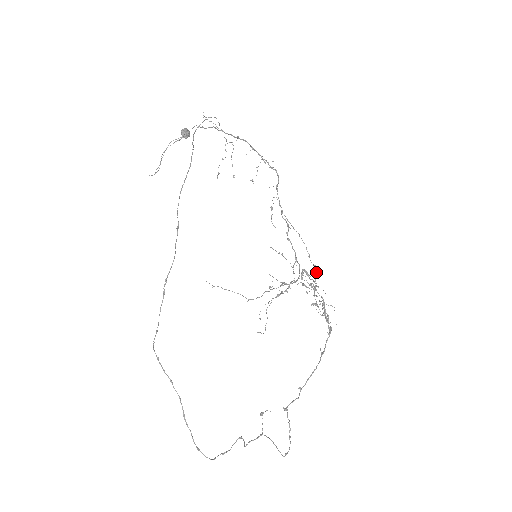
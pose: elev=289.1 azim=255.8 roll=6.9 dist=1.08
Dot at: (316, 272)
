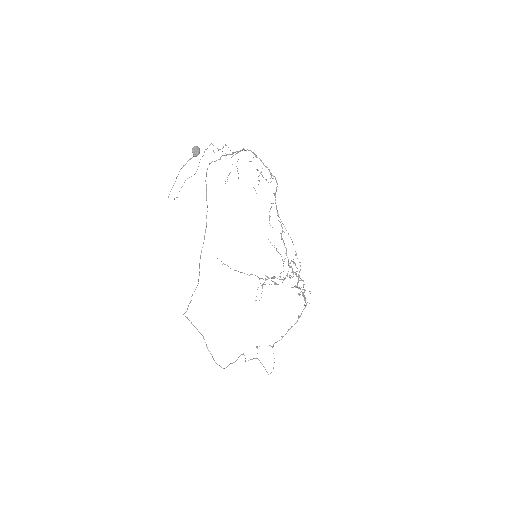
Dot at: occluded
